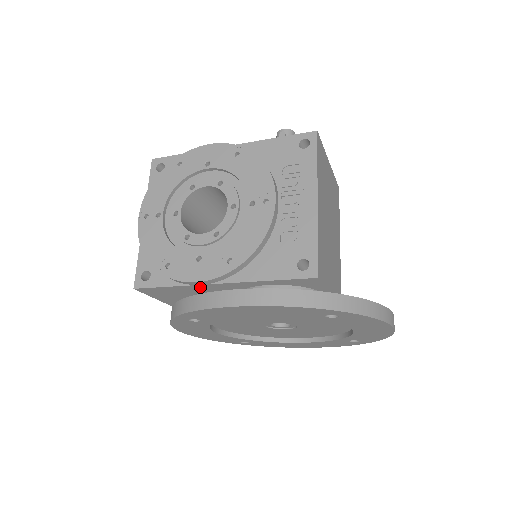
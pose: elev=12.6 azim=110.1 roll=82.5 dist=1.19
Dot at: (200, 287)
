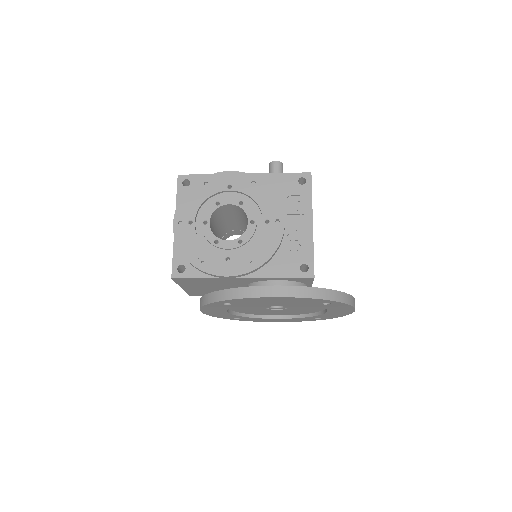
Dot at: (225, 279)
